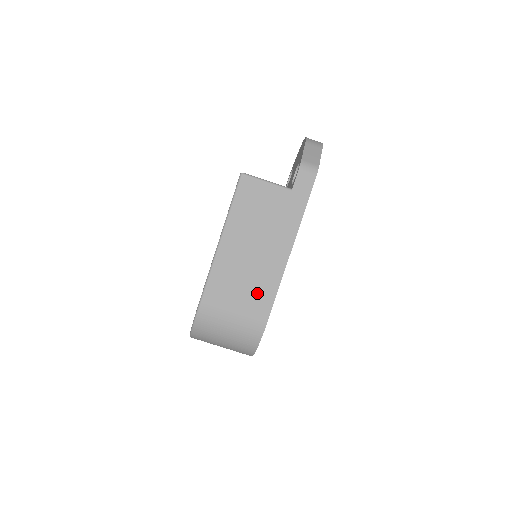
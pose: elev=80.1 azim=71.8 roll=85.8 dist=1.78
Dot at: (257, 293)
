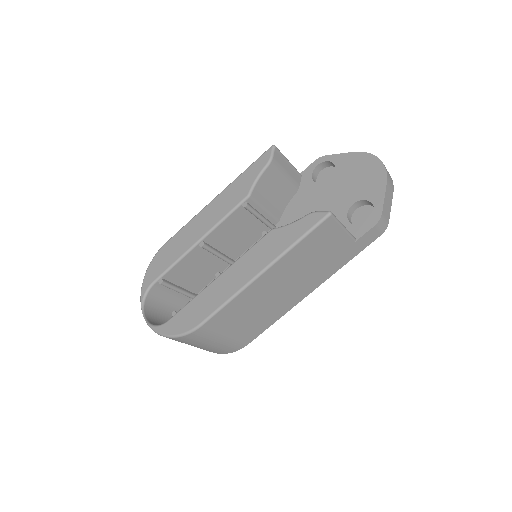
Dot at: (260, 320)
